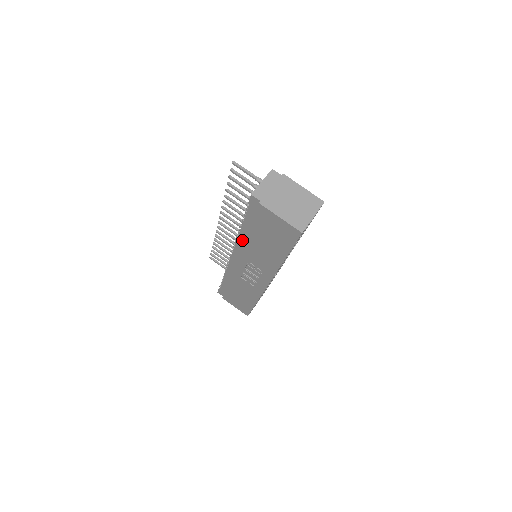
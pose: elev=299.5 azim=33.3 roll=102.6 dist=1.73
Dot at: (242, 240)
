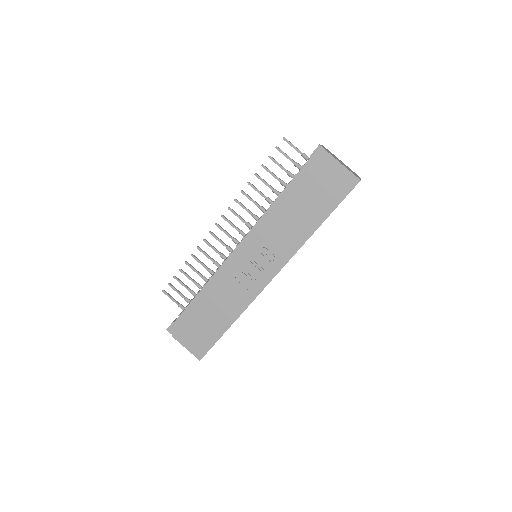
Dot at: (271, 213)
